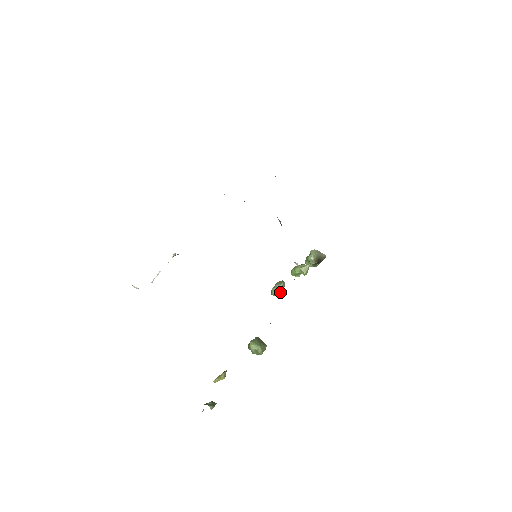
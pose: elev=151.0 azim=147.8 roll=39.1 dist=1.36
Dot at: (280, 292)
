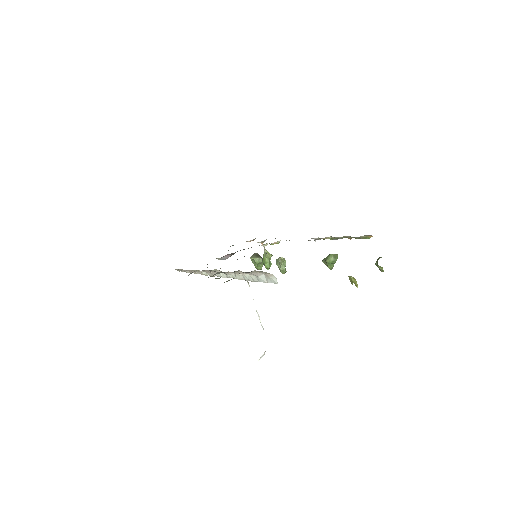
Dot at: (285, 262)
